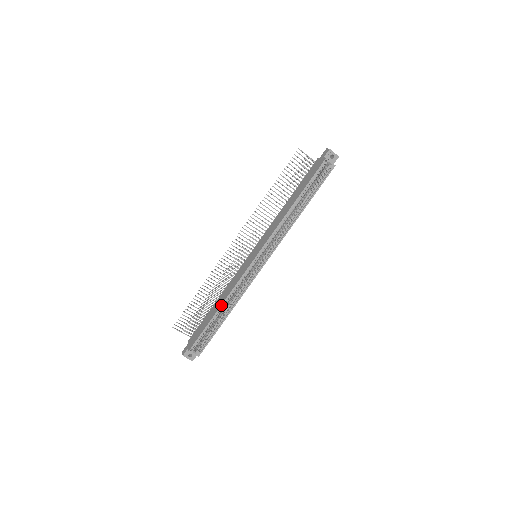
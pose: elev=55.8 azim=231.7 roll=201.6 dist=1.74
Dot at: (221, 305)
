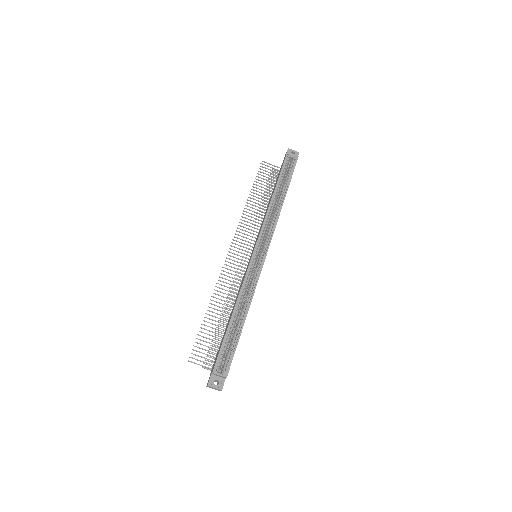
Dot at: (234, 307)
